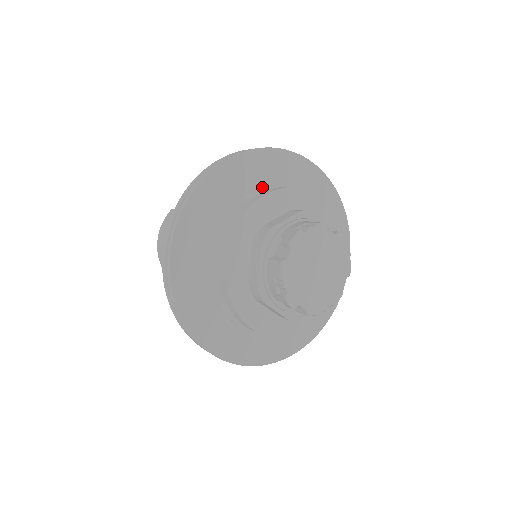
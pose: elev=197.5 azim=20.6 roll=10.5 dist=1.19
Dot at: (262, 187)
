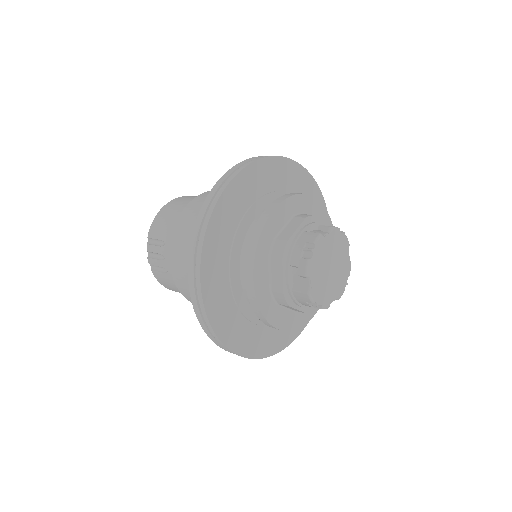
Dot at: occluded
